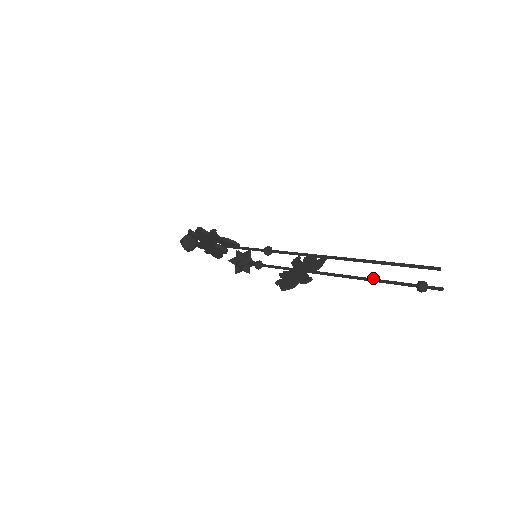
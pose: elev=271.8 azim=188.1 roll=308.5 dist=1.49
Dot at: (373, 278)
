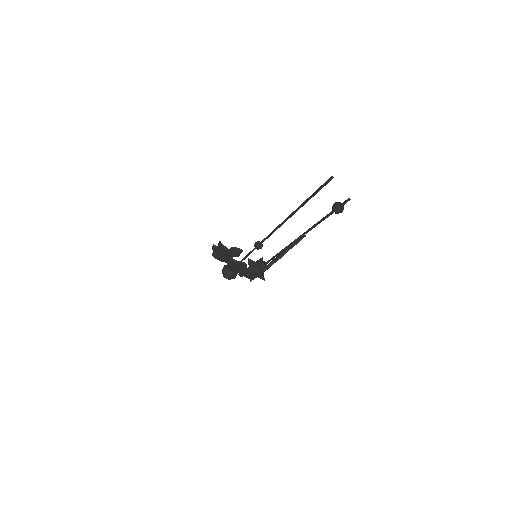
Dot at: (314, 225)
